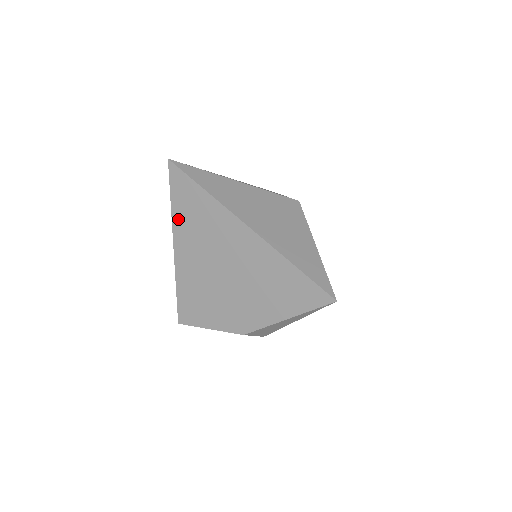
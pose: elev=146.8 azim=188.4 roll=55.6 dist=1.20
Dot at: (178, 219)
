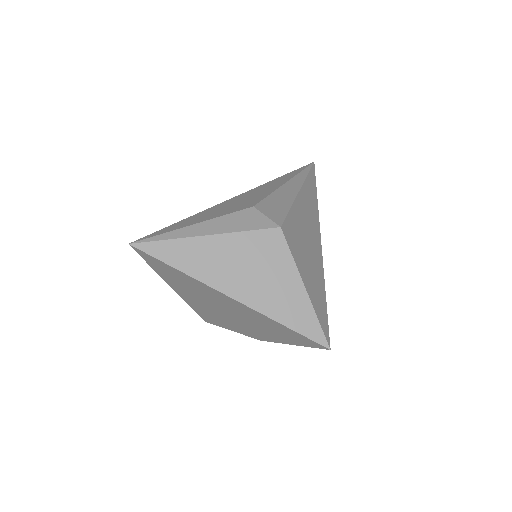
Dot at: (165, 277)
